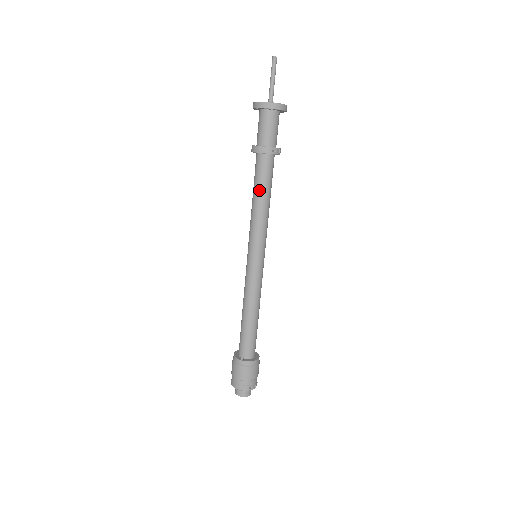
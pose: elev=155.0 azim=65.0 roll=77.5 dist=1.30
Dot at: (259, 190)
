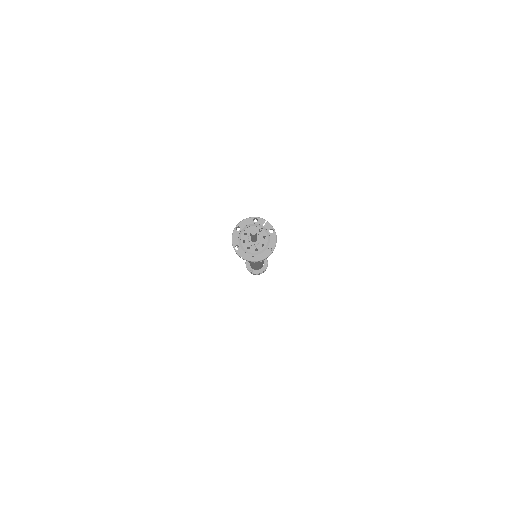
Dot at: occluded
